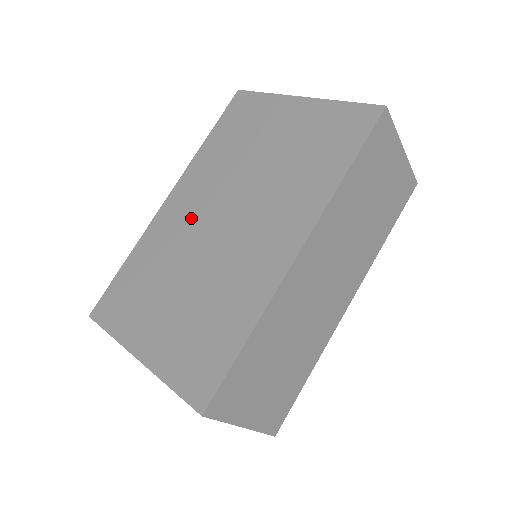
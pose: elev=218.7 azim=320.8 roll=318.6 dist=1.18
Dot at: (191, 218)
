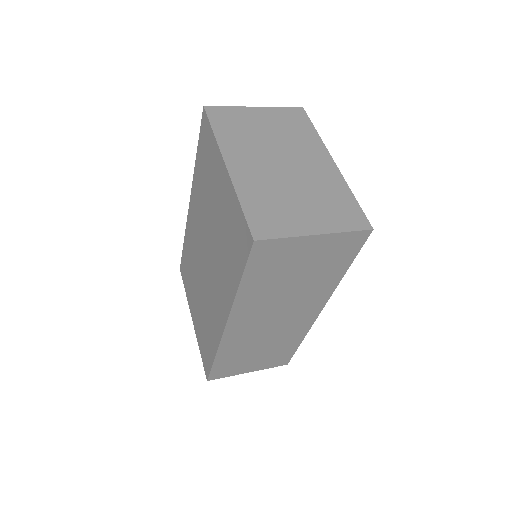
Dot at: (197, 238)
